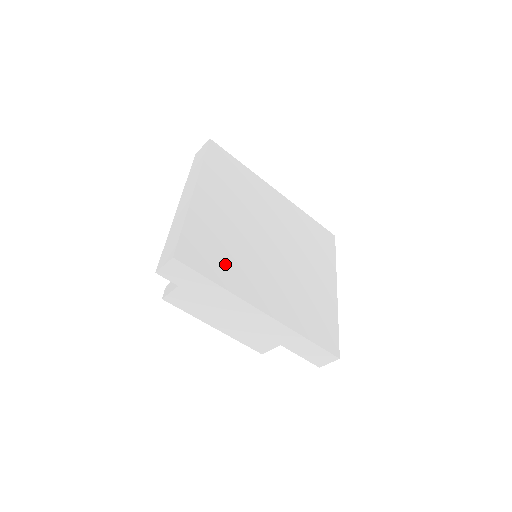
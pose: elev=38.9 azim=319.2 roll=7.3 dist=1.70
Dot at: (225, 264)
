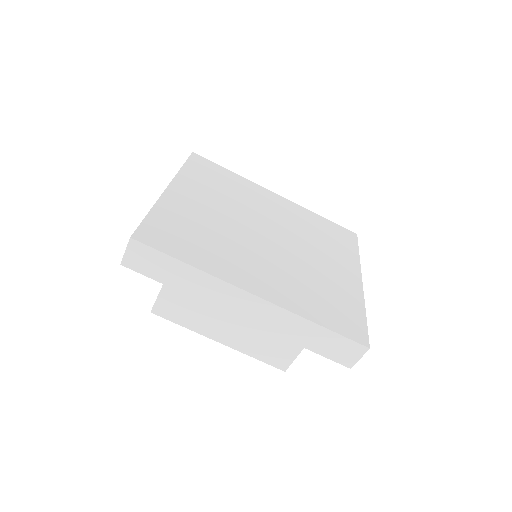
Dot at: (201, 248)
